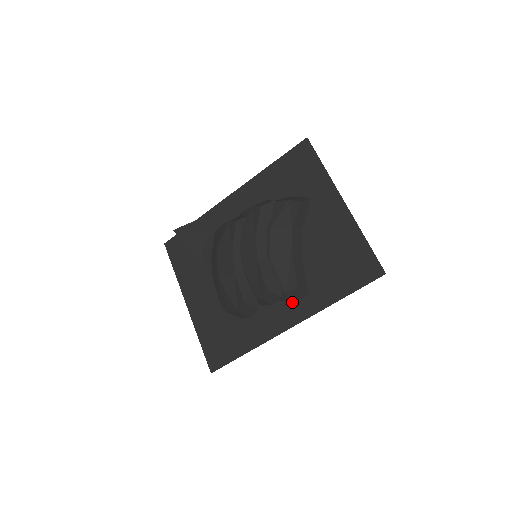
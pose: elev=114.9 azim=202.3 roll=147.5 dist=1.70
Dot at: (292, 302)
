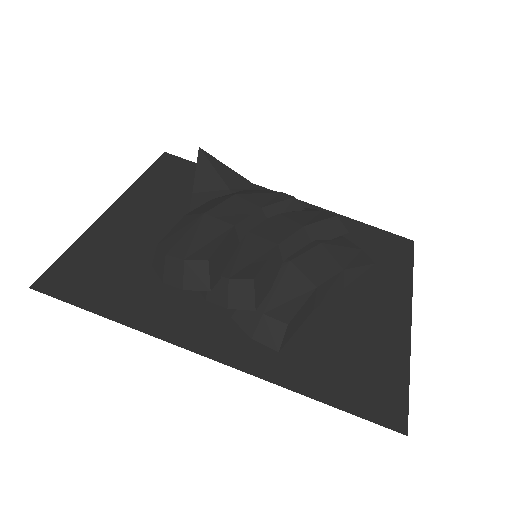
Dot at: (247, 336)
